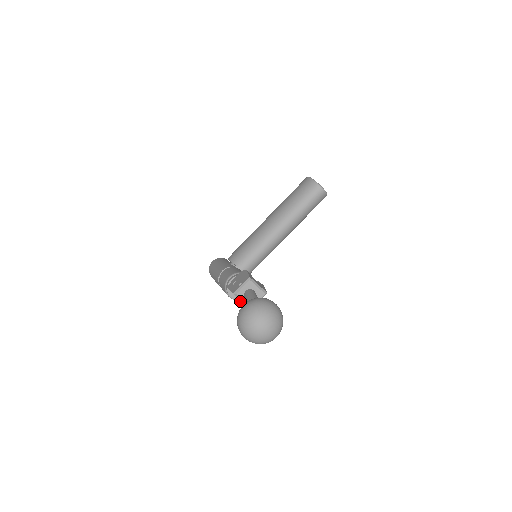
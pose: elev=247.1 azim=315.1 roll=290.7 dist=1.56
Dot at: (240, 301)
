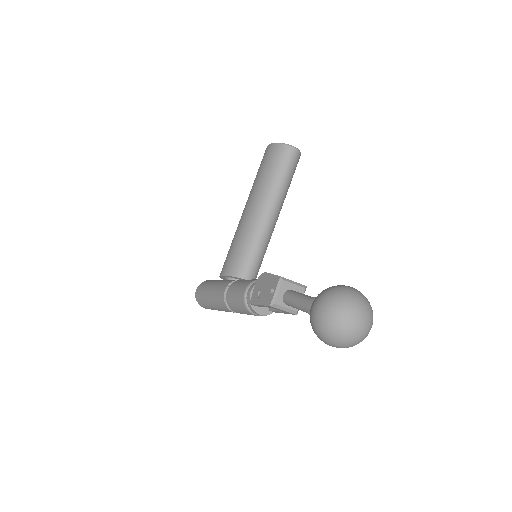
Dot at: (271, 313)
